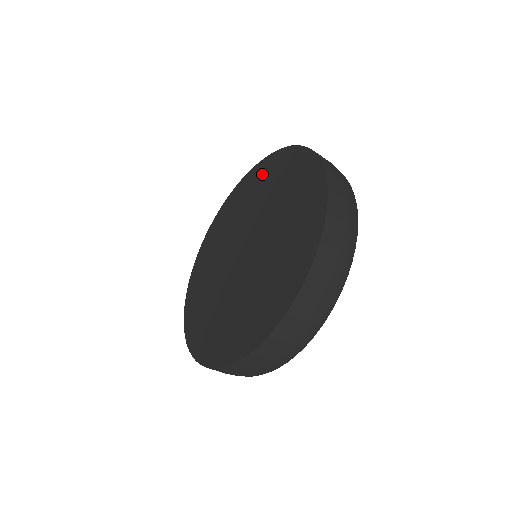
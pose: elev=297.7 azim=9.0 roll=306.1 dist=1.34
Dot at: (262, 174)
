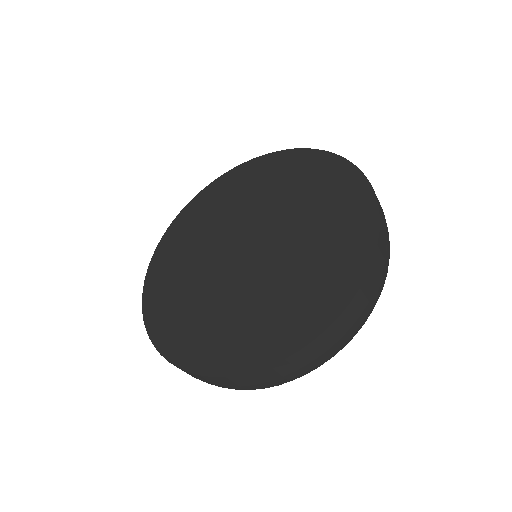
Dot at: (331, 181)
